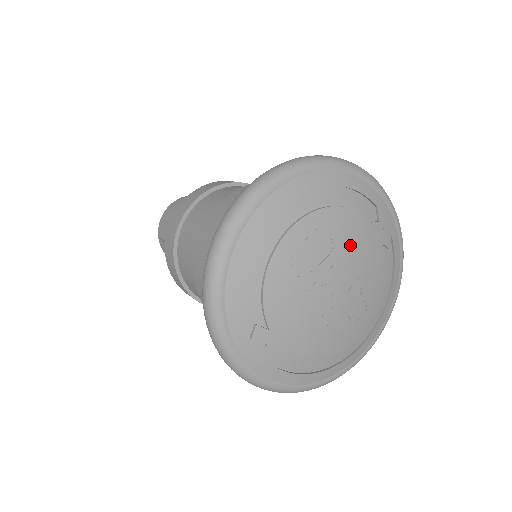
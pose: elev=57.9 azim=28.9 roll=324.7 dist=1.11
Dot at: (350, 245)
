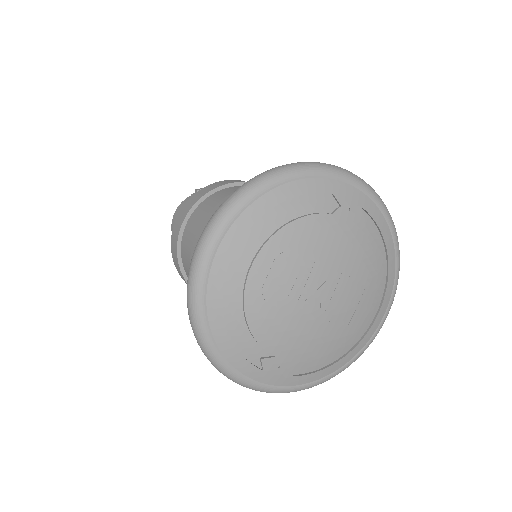
Dot at: (317, 250)
